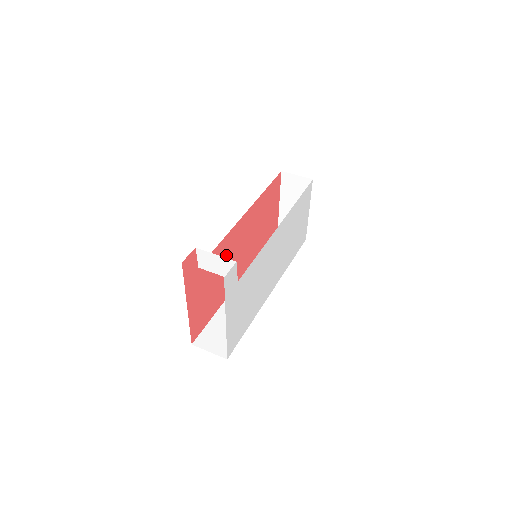
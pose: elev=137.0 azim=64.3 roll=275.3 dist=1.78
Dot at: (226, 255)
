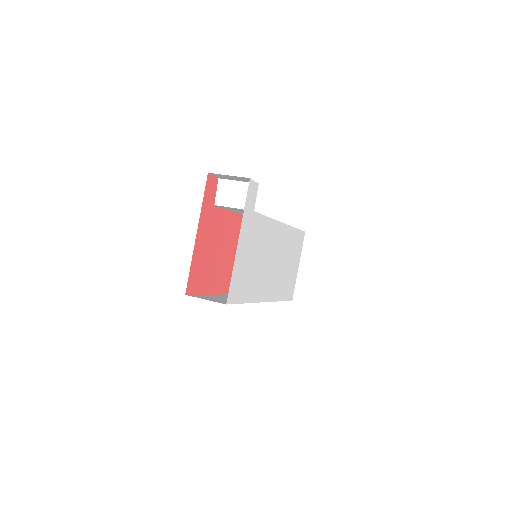
Dot at: (231, 237)
